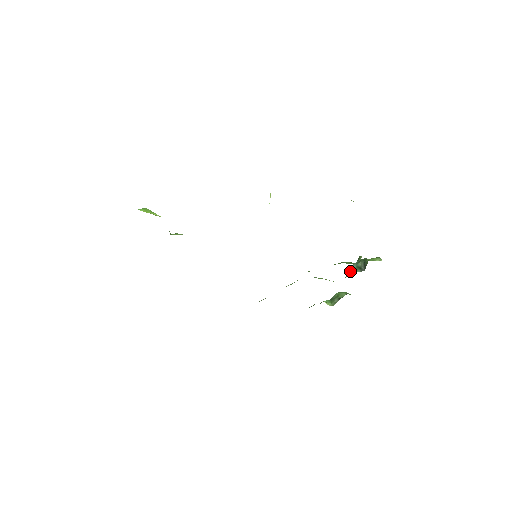
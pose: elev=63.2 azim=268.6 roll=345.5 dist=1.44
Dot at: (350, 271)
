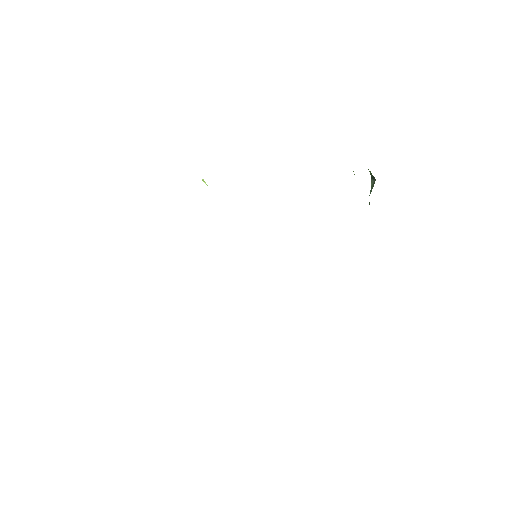
Dot at: occluded
